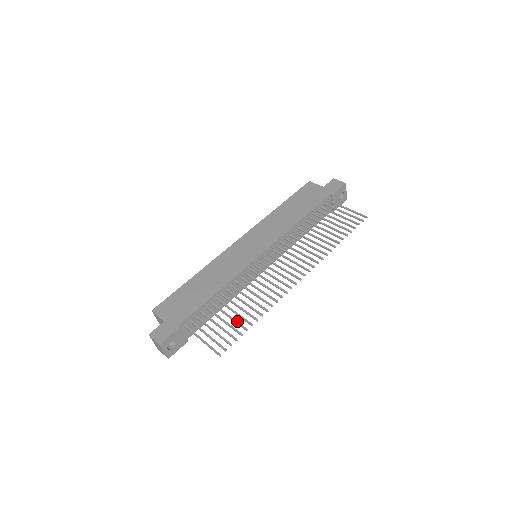
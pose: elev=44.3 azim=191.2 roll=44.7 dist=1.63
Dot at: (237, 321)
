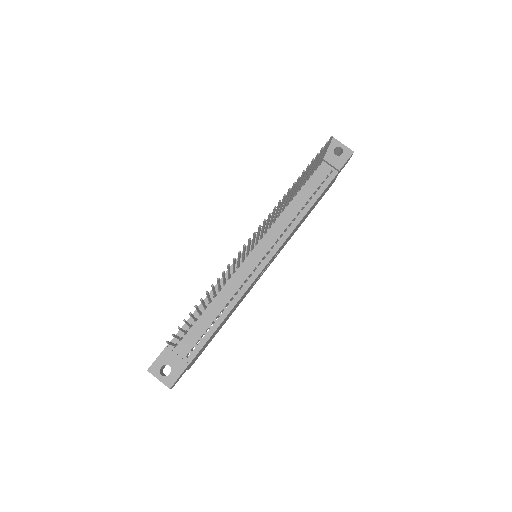
Dot at: occluded
